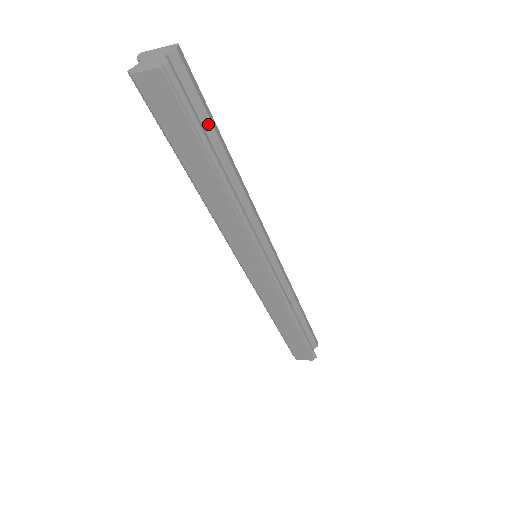
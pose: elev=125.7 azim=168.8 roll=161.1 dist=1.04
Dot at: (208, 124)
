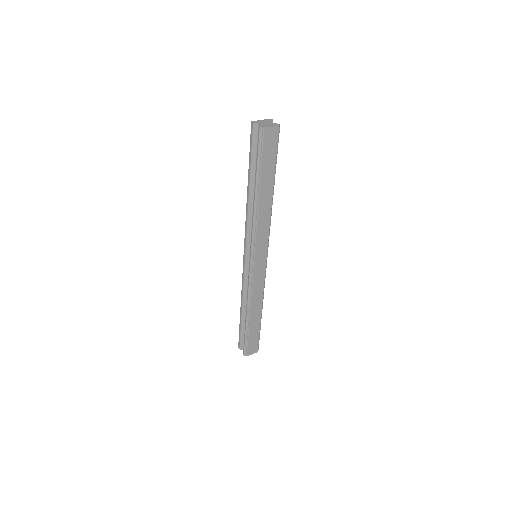
Dot at: occluded
